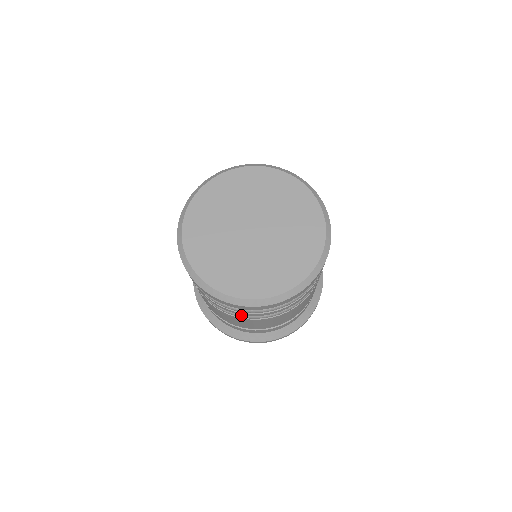
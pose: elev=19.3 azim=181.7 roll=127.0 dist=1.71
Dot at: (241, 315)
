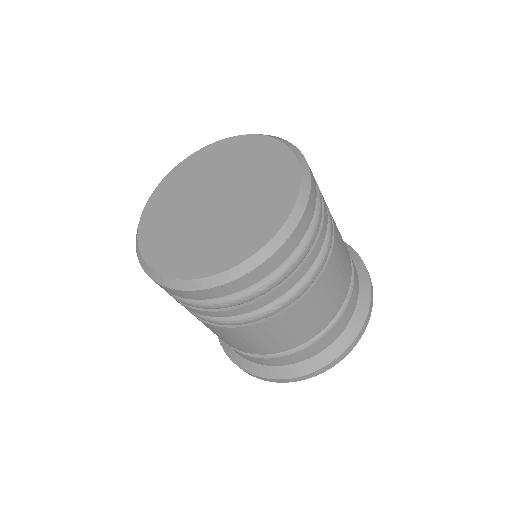
Dot at: occluded
